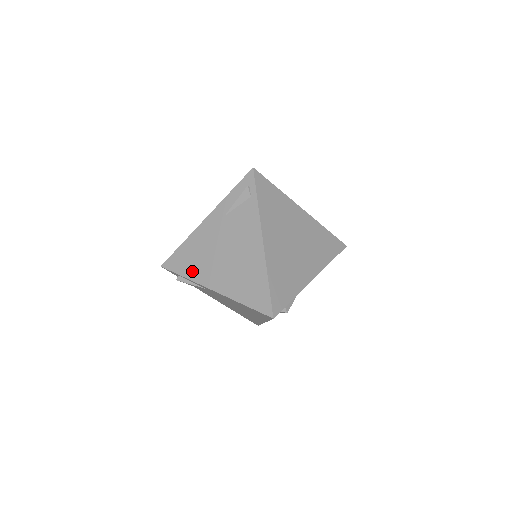
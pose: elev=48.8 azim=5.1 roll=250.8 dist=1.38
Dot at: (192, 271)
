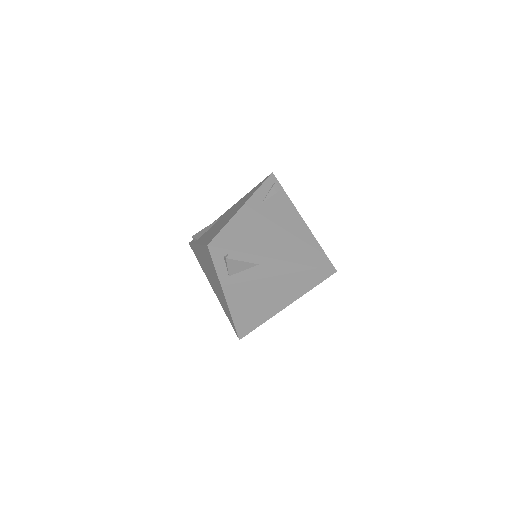
Dot at: (247, 246)
